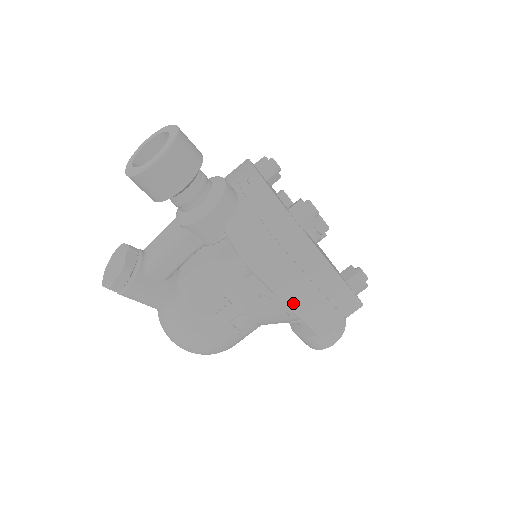
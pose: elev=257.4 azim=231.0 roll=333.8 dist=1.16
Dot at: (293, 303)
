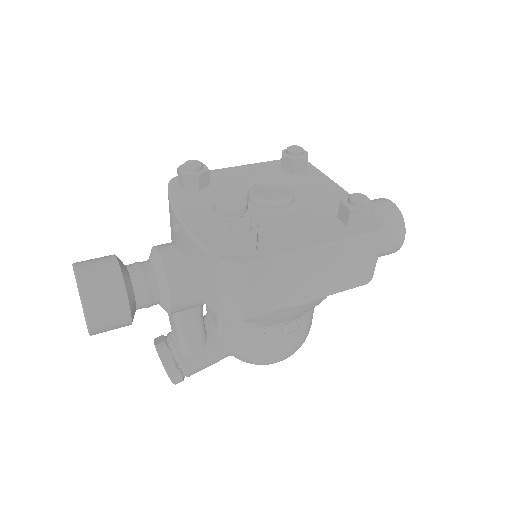
Dot at: (312, 296)
